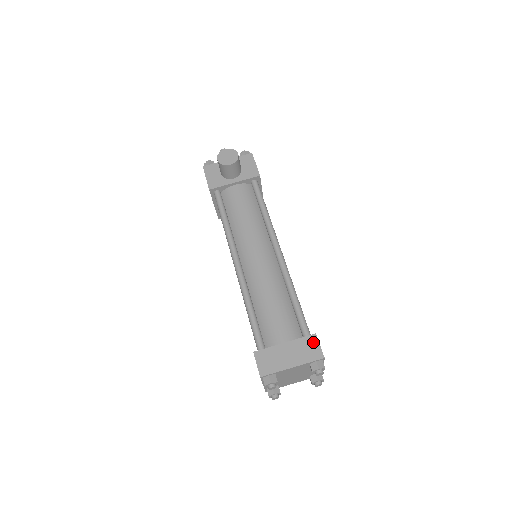
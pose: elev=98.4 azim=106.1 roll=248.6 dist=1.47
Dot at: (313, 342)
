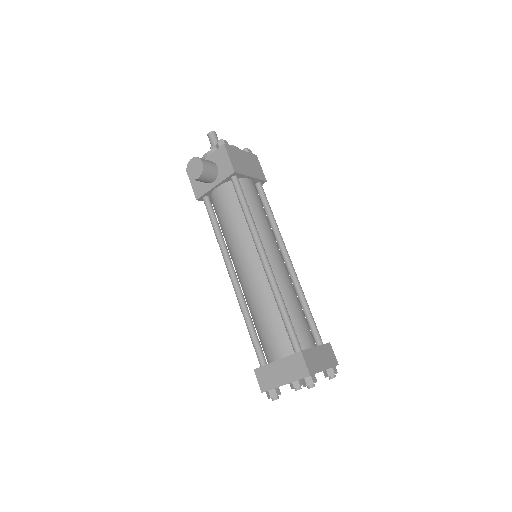
Dot at: (299, 360)
